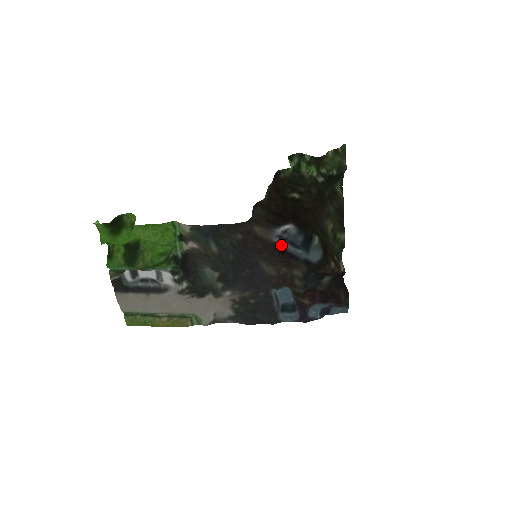
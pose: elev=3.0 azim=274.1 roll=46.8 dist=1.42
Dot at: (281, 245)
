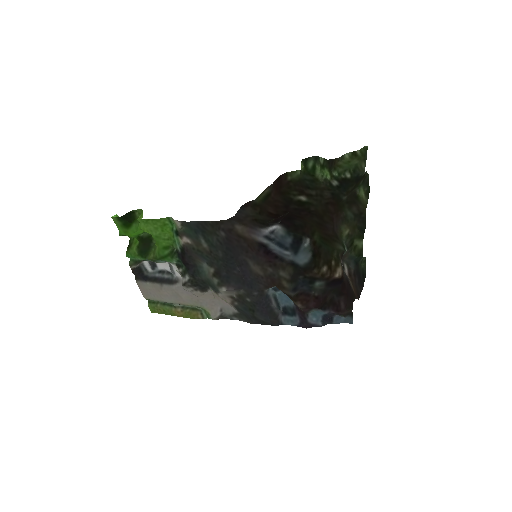
Dot at: (266, 245)
